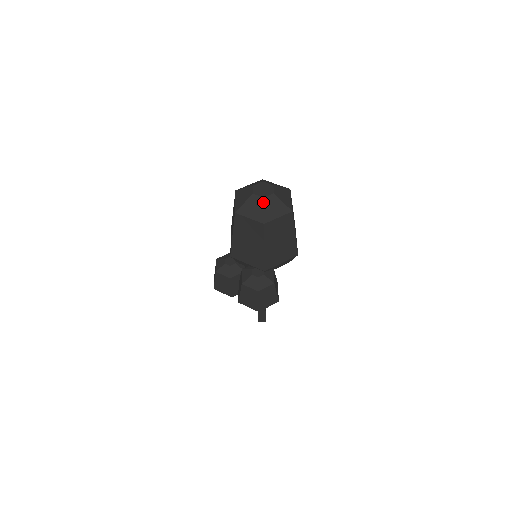
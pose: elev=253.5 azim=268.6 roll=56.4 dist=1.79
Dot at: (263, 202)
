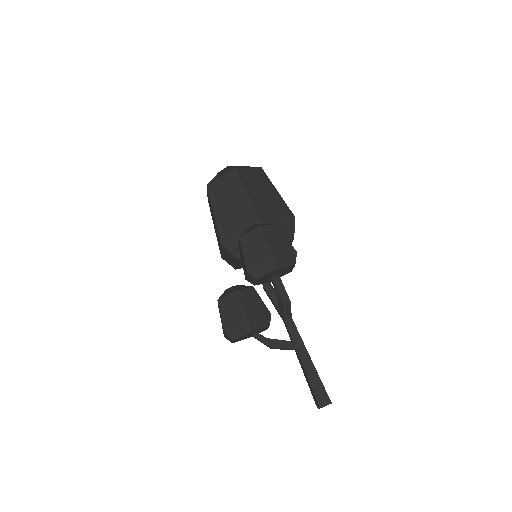
Dot at: (229, 166)
